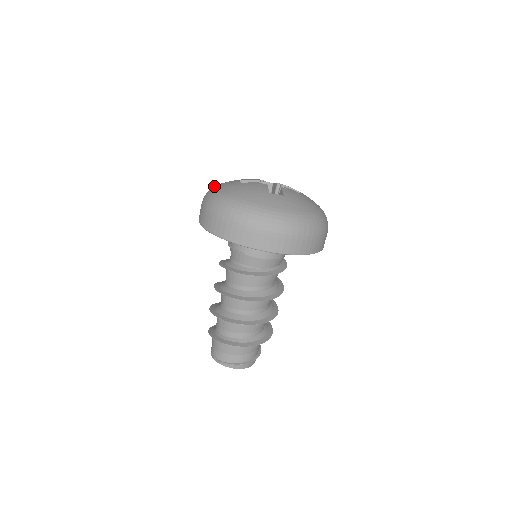
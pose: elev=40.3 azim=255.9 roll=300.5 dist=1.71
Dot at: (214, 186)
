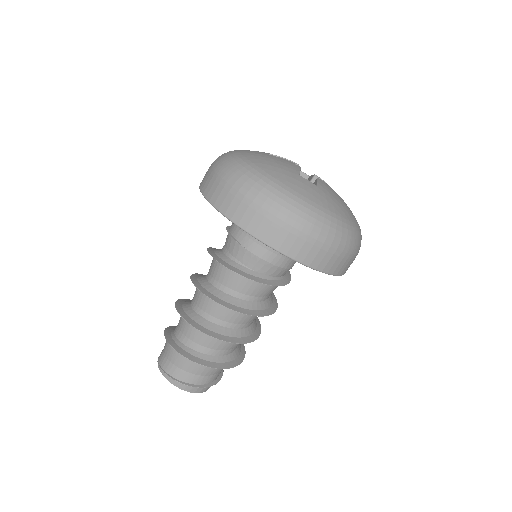
Dot at: occluded
